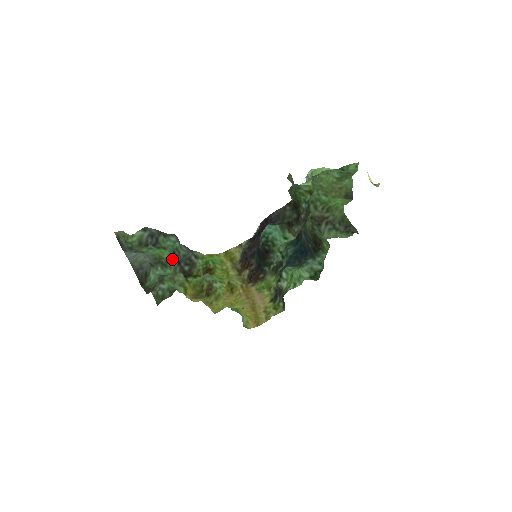
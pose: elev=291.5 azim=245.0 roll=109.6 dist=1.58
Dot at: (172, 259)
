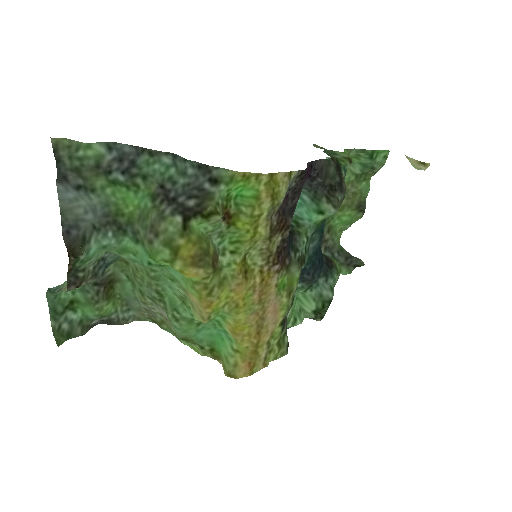
Dot at: (152, 202)
